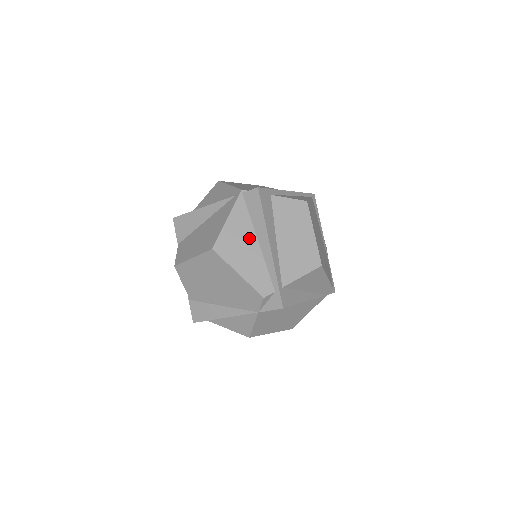
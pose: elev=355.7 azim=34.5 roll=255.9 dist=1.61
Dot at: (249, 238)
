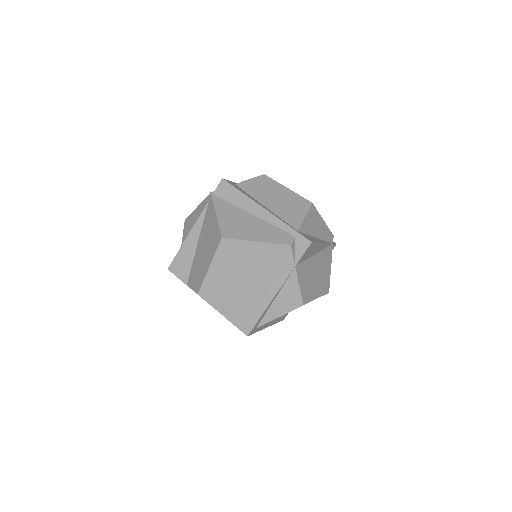
Dot at: (244, 216)
